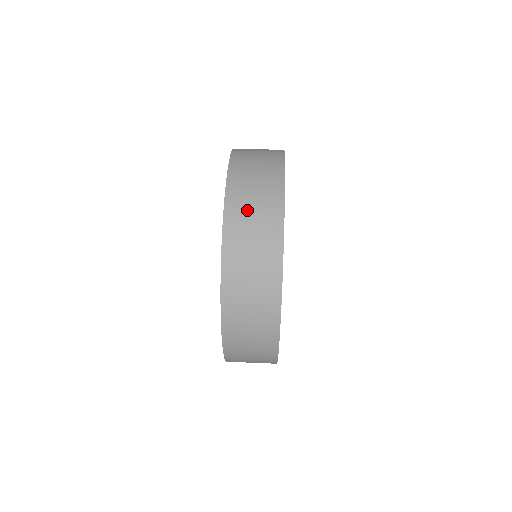
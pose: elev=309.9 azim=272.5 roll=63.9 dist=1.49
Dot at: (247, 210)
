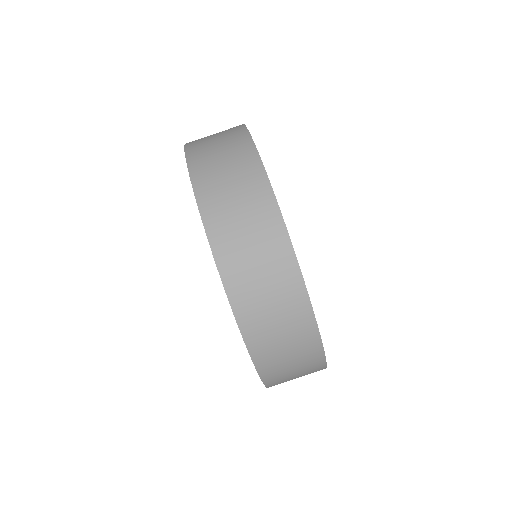
Dot at: (251, 274)
